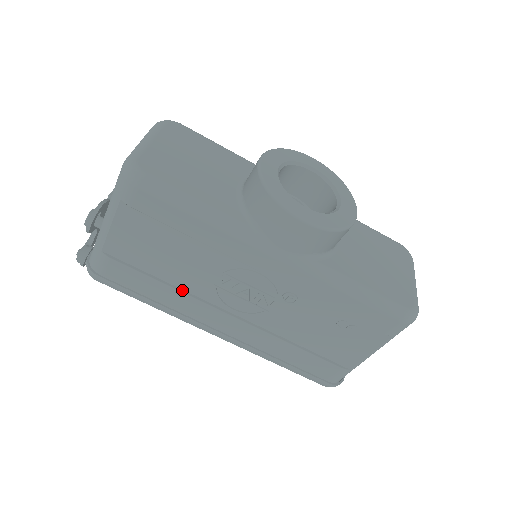
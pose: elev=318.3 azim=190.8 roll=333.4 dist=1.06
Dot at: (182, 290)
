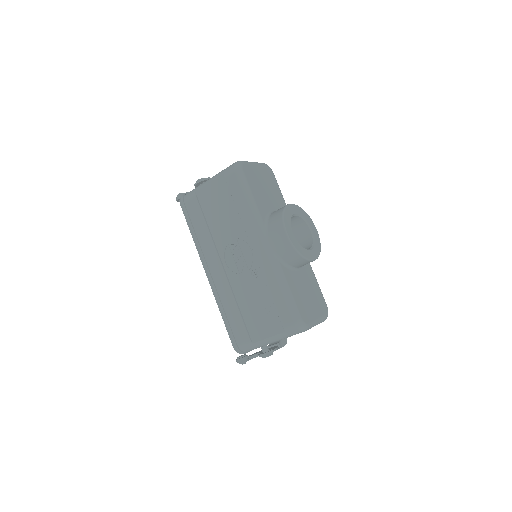
Dot at: (212, 236)
